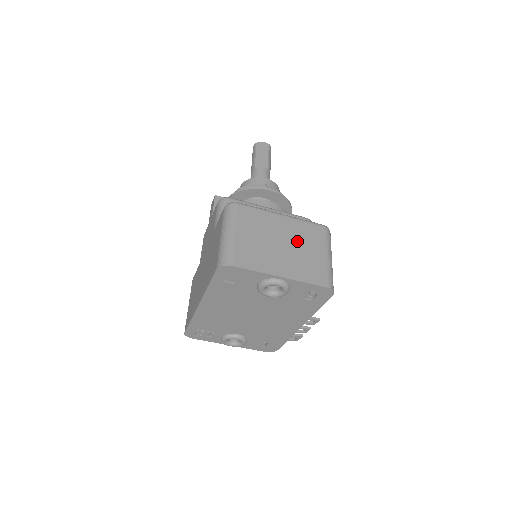
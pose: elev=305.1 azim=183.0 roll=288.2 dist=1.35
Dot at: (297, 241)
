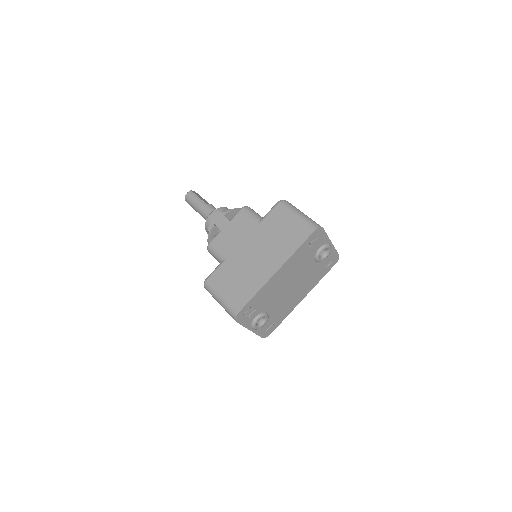
Dot at: occluded
